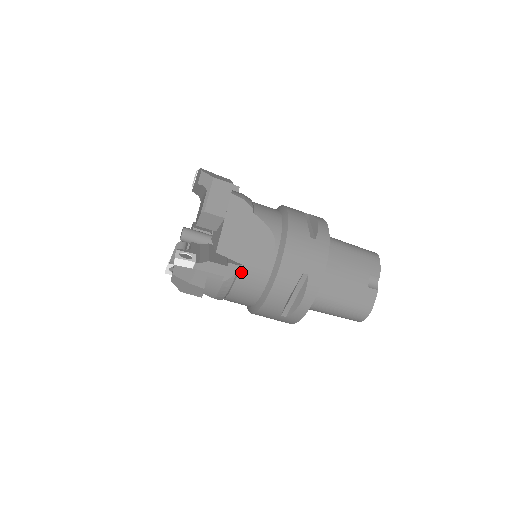
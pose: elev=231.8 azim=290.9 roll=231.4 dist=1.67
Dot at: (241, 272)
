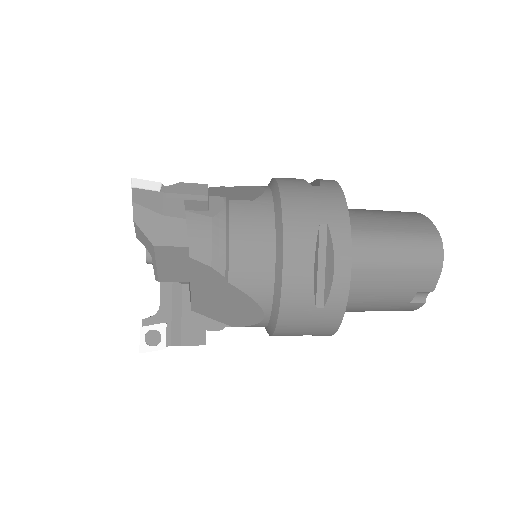
Dot at: occluded
